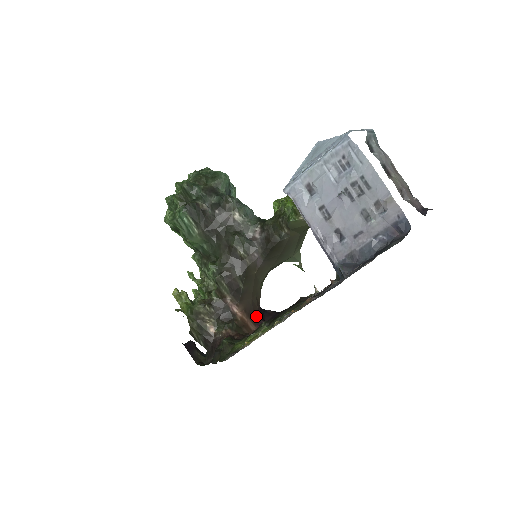
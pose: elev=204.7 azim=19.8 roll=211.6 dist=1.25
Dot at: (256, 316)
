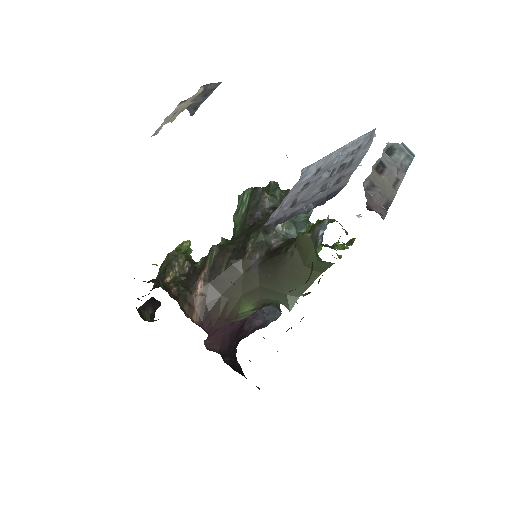
Dot at: (210, 317)
